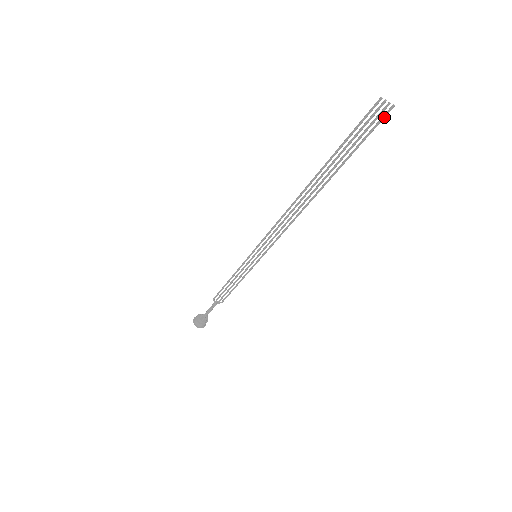
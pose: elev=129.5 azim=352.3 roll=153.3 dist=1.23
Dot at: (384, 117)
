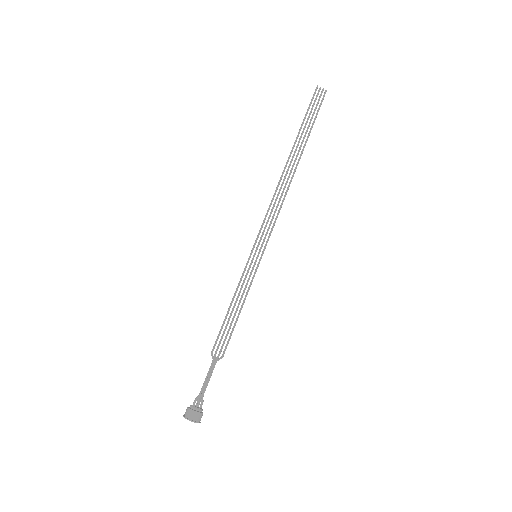
Dot at: (323, 98)
